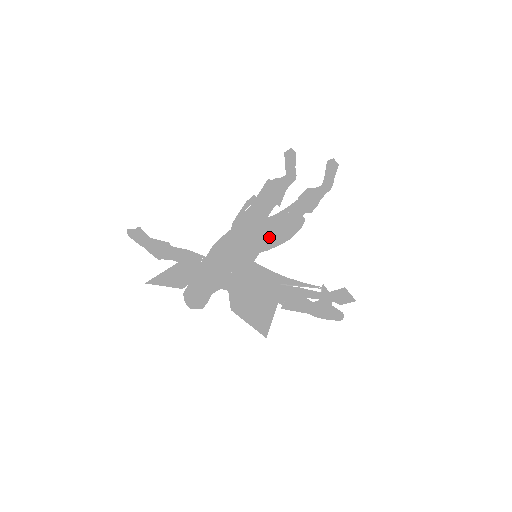
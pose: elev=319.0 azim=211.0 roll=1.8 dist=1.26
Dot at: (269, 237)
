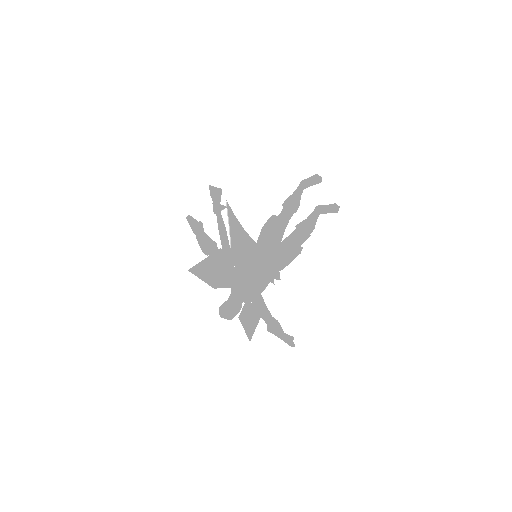
Dot at: (280, 270)
